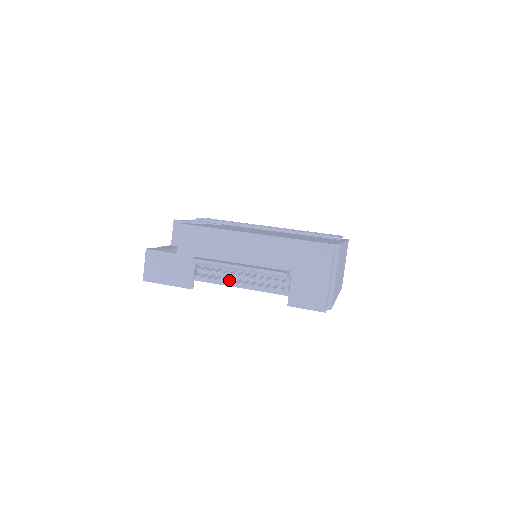
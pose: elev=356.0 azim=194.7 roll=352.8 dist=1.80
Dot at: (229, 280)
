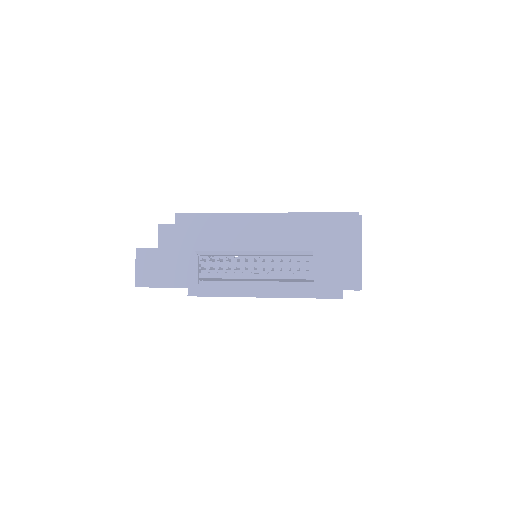
Dot at: (244, 267)
